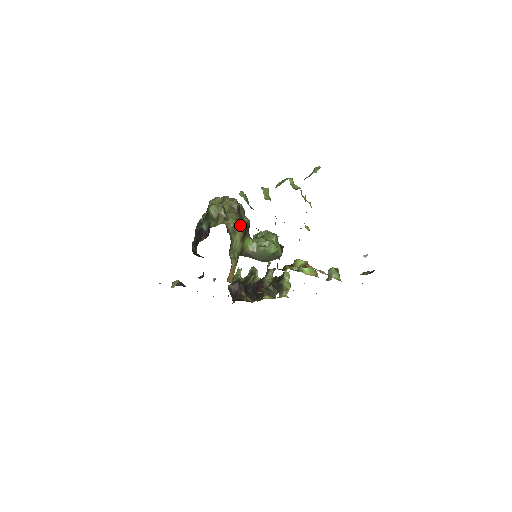
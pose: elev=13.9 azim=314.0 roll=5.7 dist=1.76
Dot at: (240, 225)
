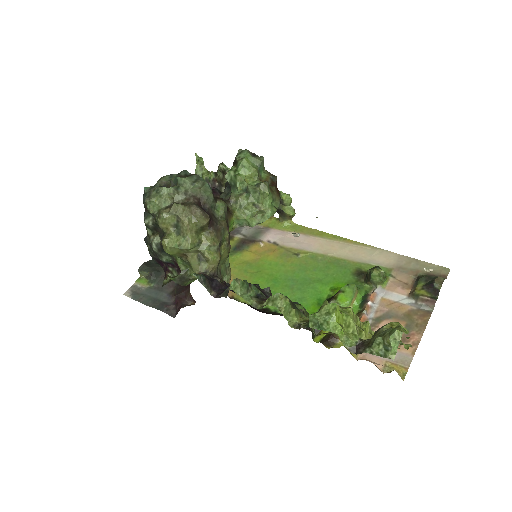
Dot at: (222, 242)
